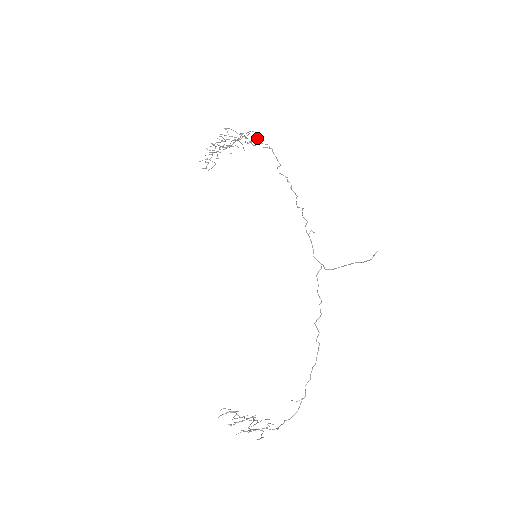
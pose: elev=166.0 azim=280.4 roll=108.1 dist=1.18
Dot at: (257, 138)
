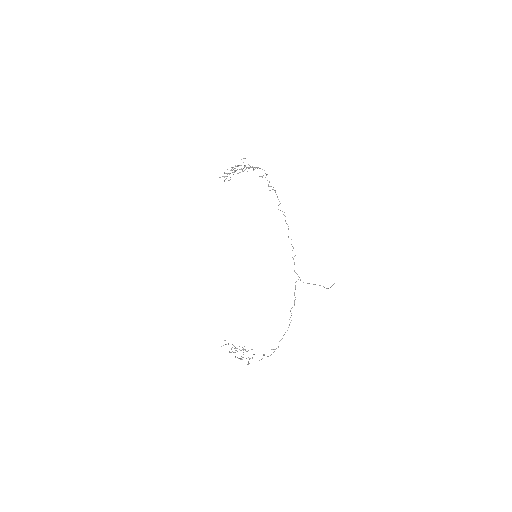
Dot at: occluded
